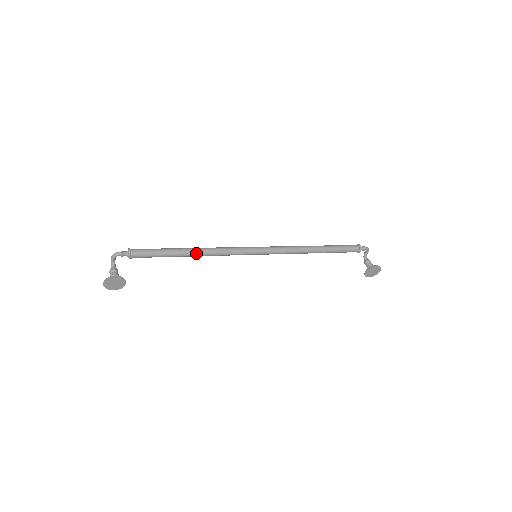
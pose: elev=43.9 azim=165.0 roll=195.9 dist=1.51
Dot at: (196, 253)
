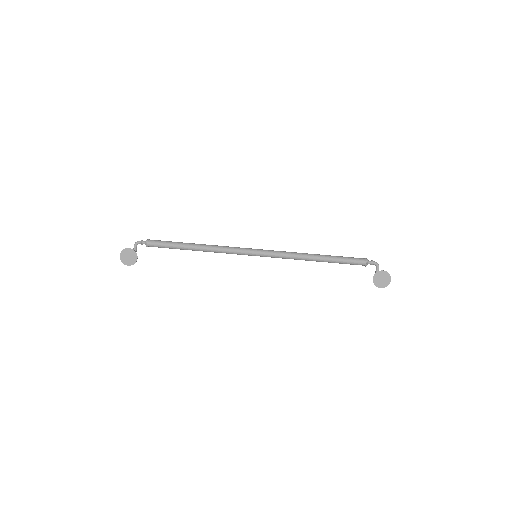
Dot at: (201, 246)
